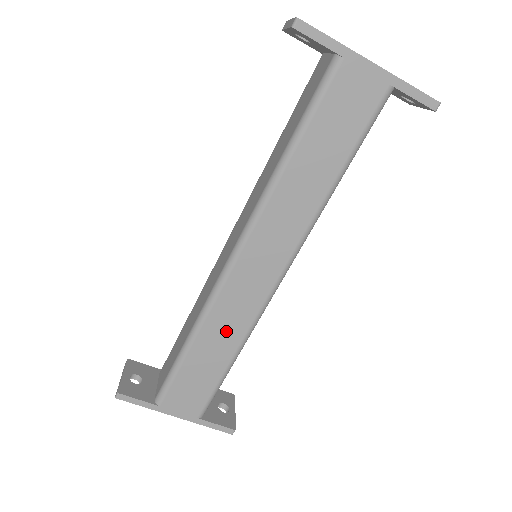
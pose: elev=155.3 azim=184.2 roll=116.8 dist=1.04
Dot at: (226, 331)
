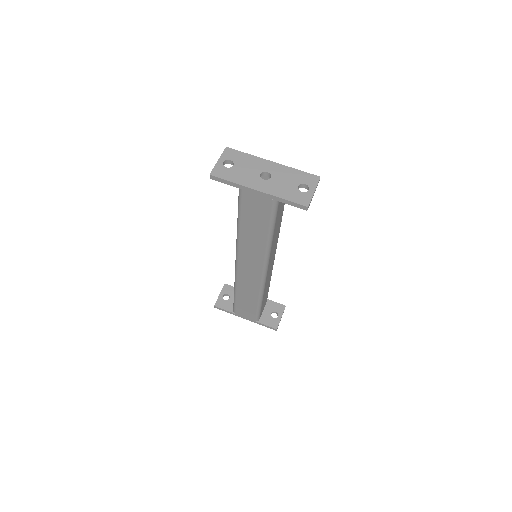
Dot at: (249, 291)
